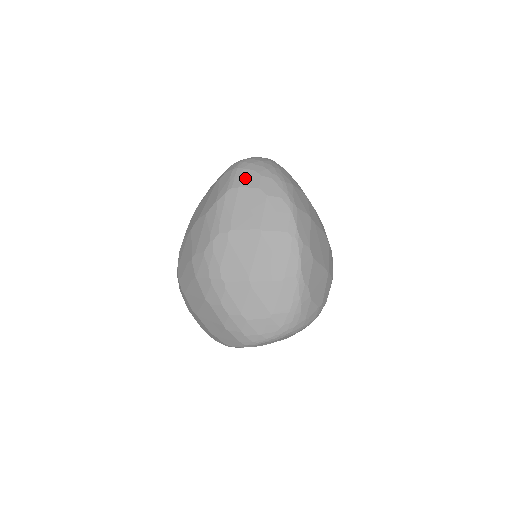
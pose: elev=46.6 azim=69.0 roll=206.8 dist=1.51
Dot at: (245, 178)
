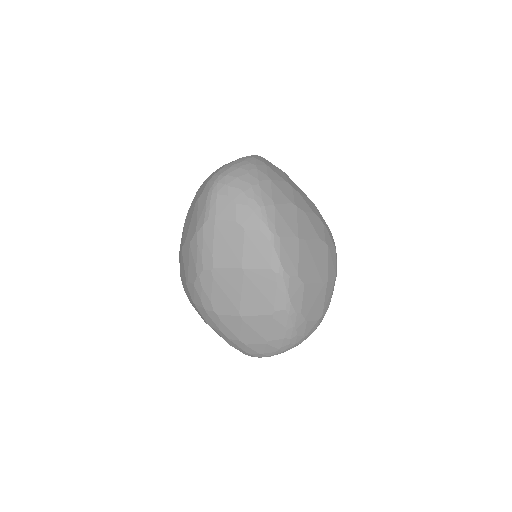
Dot at: (220, 208)
